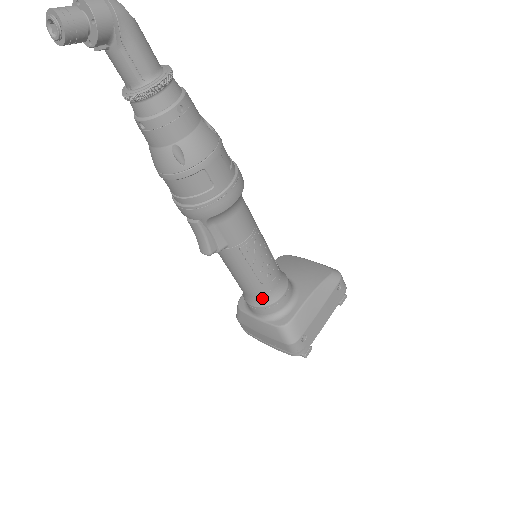
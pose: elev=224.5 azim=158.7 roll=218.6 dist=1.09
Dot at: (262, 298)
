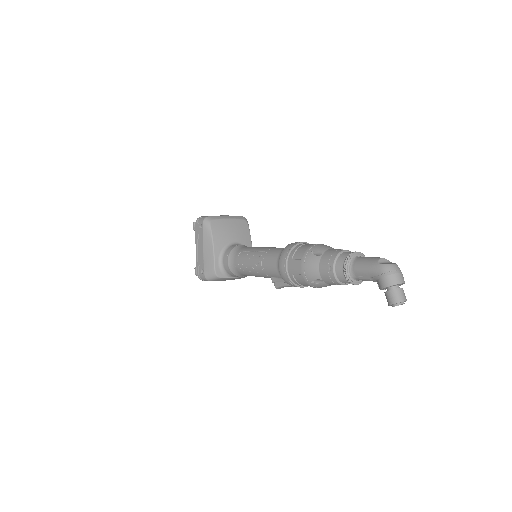
Dot at: occluded
